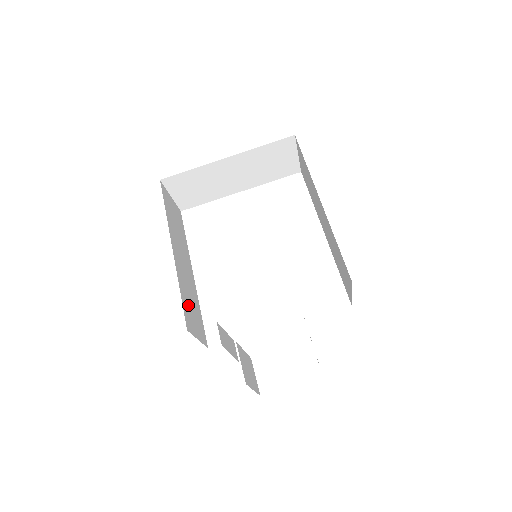
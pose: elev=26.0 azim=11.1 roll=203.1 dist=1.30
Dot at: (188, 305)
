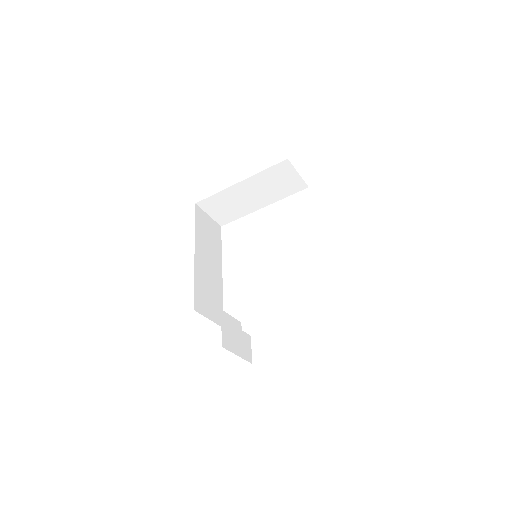
Dot at: (203, 293)
